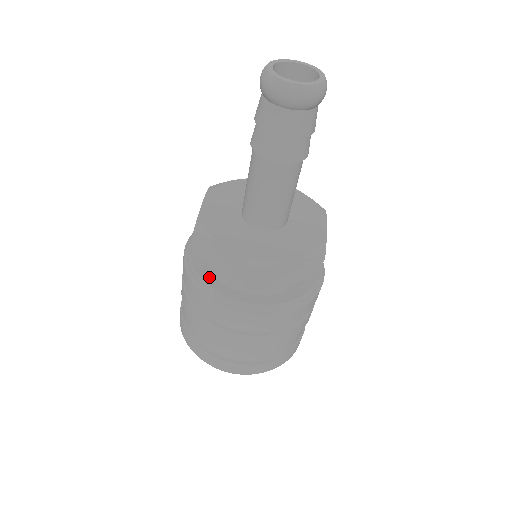
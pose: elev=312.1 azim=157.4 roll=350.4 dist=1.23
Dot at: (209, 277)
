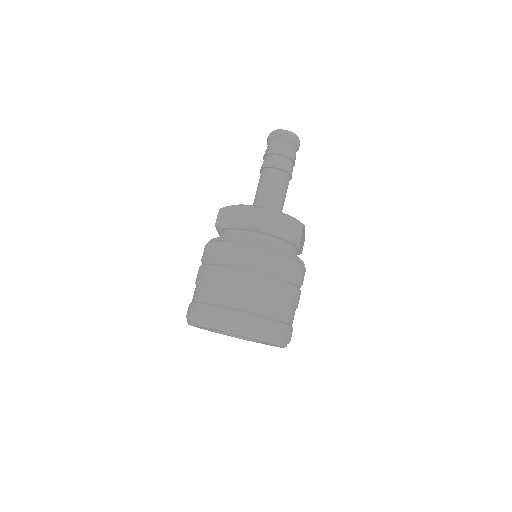
Dot at: occluded
